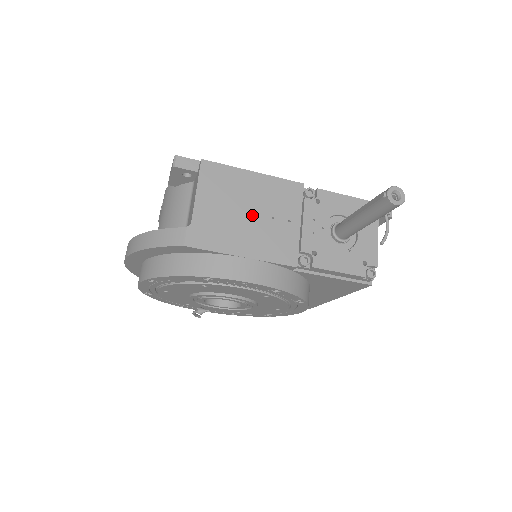
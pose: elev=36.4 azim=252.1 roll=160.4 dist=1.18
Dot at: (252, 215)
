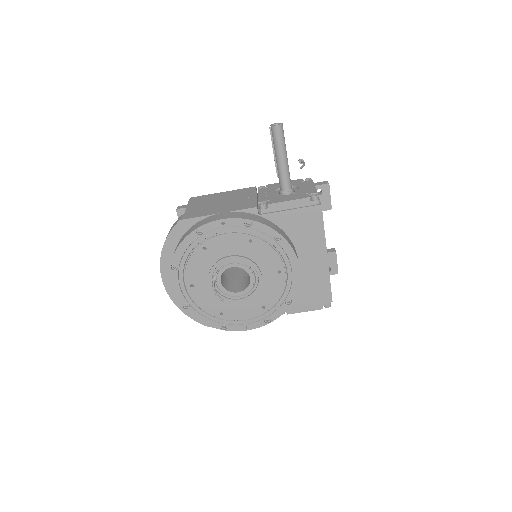
Dot at: (223, 202)
